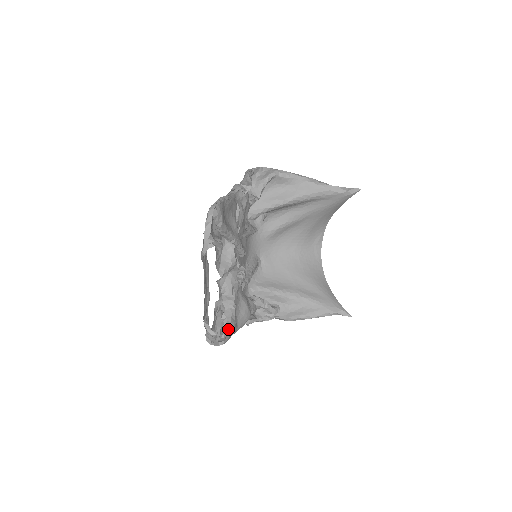
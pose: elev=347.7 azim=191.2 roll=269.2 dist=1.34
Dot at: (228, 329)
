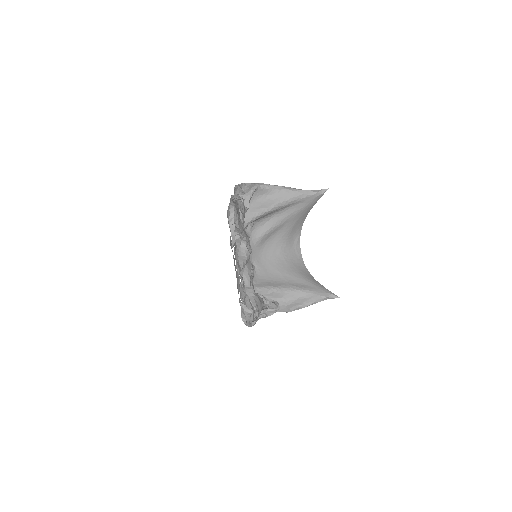
Dot at: (256, 311)
